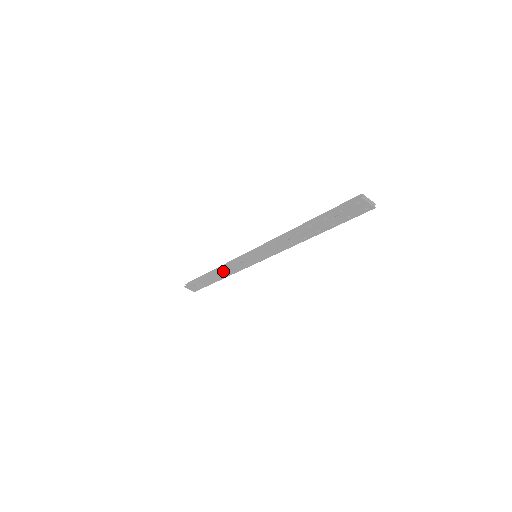
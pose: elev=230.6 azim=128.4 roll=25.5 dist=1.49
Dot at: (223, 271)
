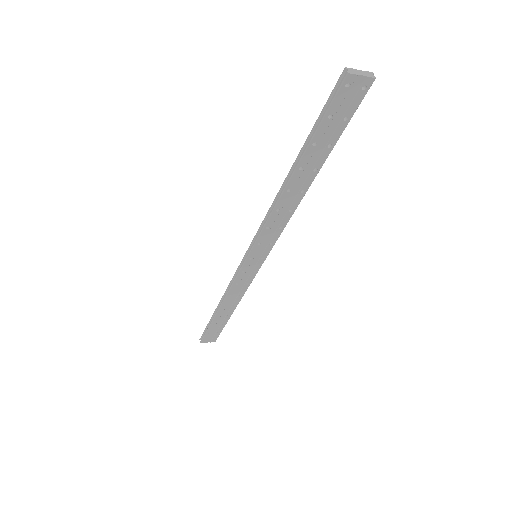
Dot at: (230, 299)
